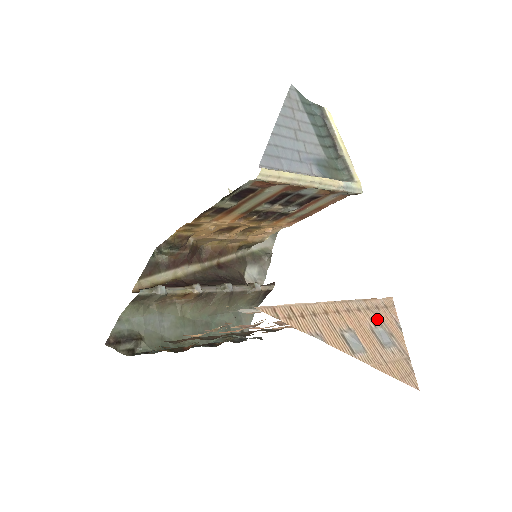
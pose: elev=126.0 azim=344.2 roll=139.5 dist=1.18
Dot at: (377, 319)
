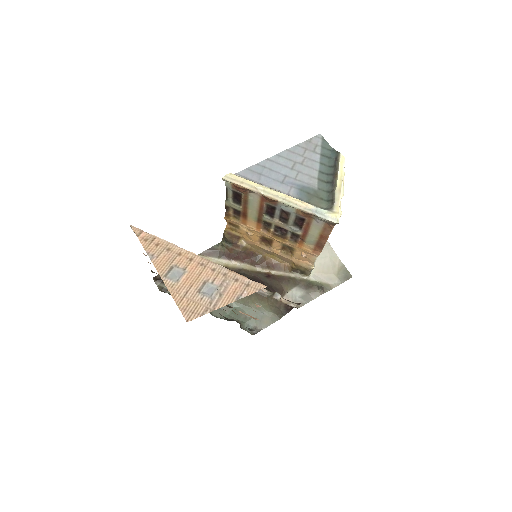
Dot at: (222, 282)
